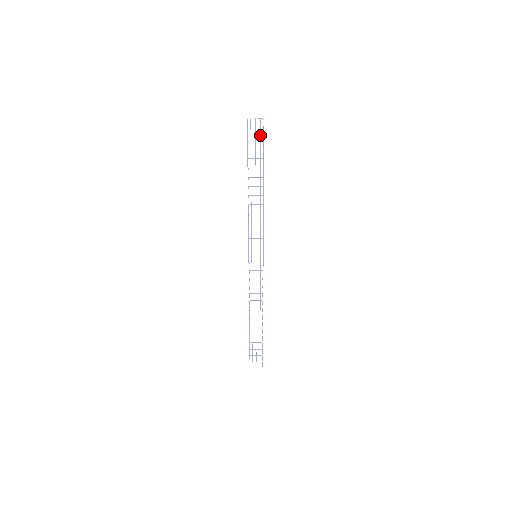
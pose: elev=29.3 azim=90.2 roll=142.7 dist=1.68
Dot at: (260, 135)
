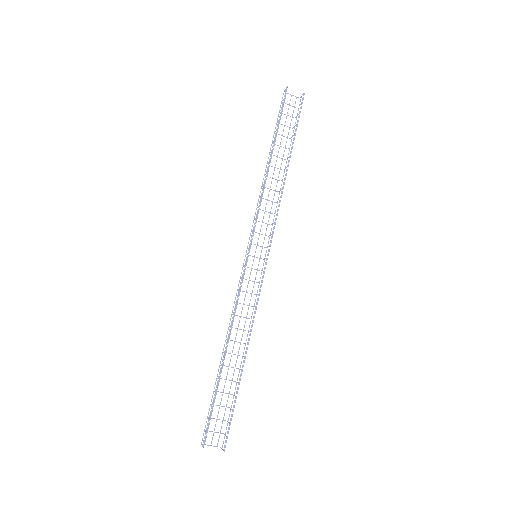
Dot at: occluded
